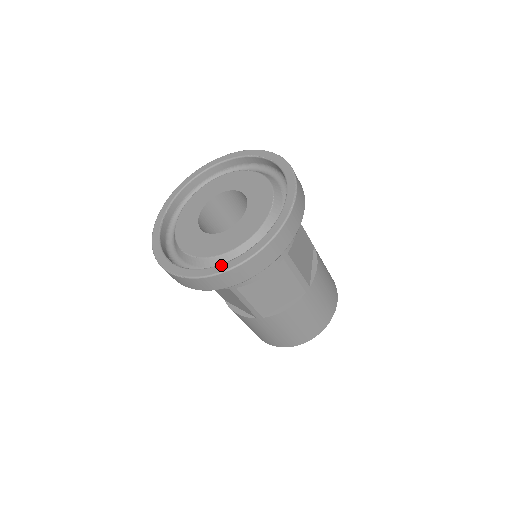
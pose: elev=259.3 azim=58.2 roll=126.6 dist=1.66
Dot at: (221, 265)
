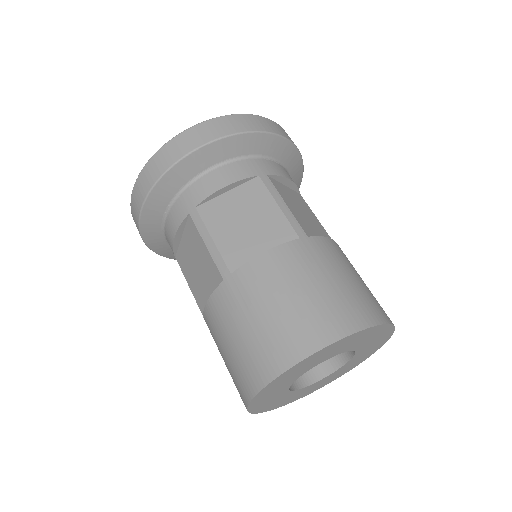
Dot at: occluded
